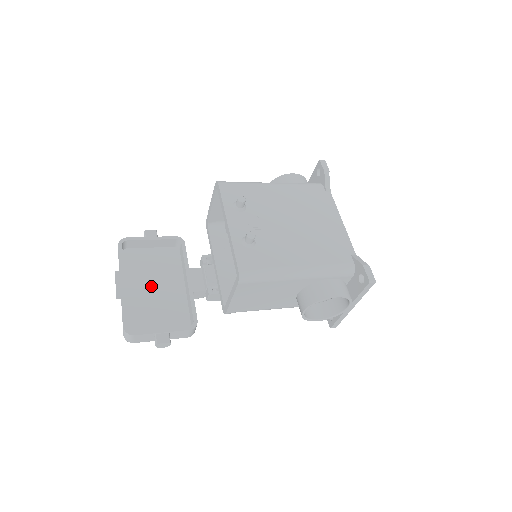
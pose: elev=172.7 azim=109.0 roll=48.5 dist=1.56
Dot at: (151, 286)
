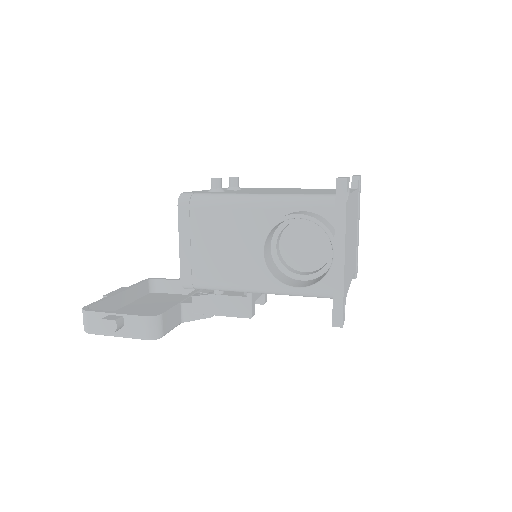
Dot at: (151, 308)
